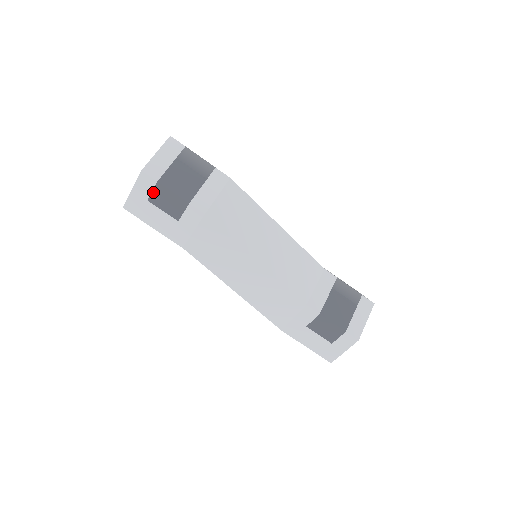
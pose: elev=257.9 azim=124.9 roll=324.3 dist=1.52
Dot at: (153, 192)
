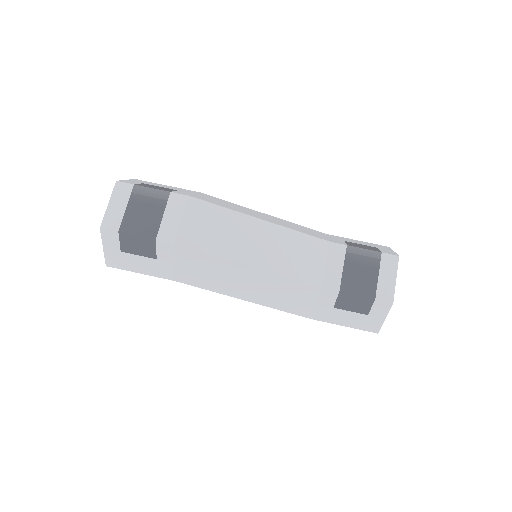
Dot at: (121, 242)
